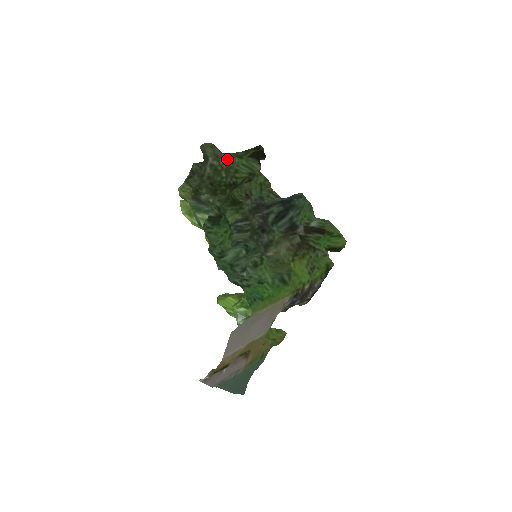
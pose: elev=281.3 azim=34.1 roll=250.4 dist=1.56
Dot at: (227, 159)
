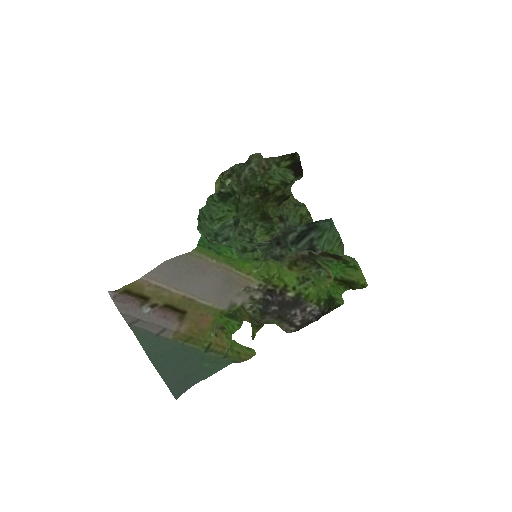
Dot at: (265, 163)
